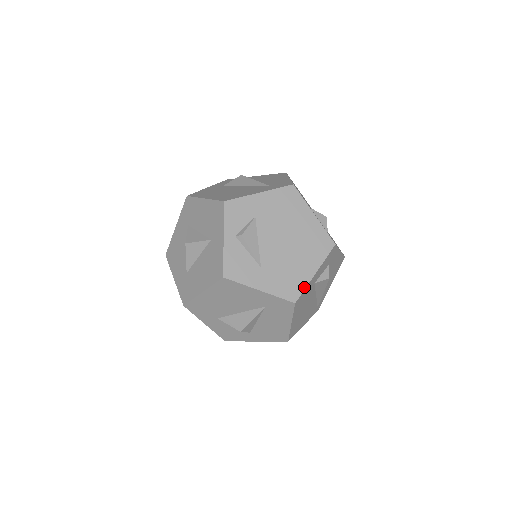
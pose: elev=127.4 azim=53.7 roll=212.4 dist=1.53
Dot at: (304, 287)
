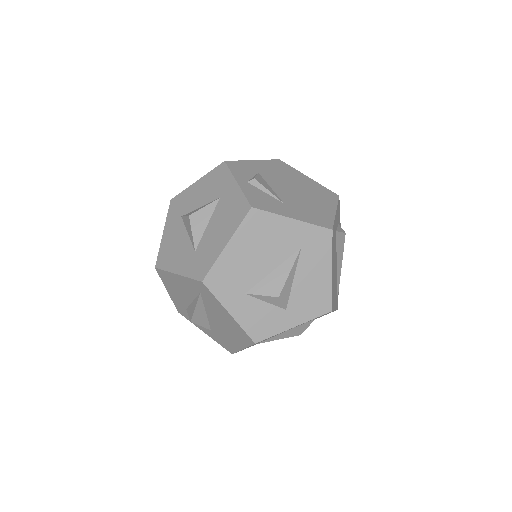
Dot at: (332, 219)
